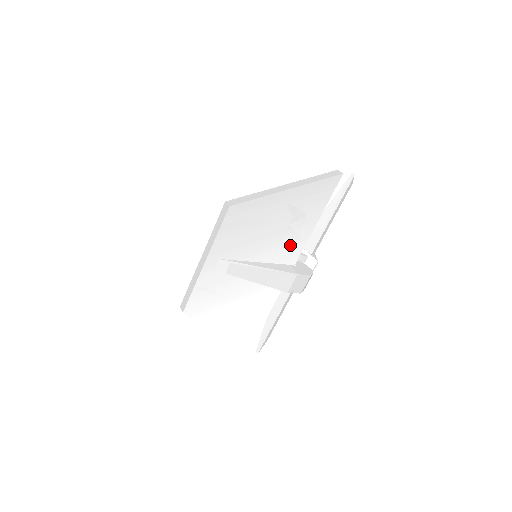
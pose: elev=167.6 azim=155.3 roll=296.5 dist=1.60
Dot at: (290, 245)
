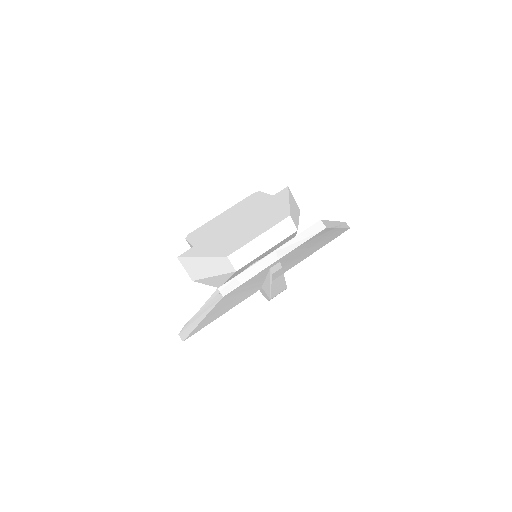
Dot at: (295, 263)
